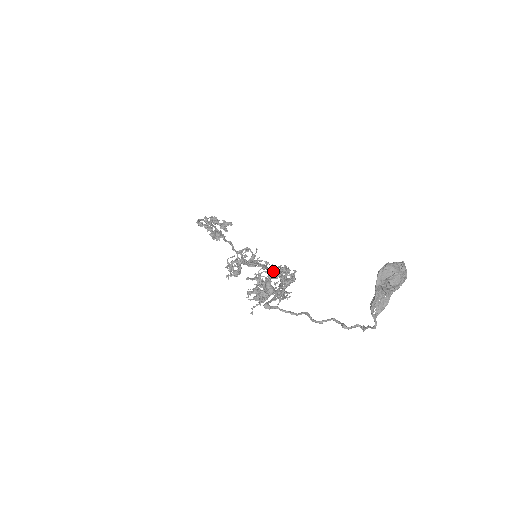
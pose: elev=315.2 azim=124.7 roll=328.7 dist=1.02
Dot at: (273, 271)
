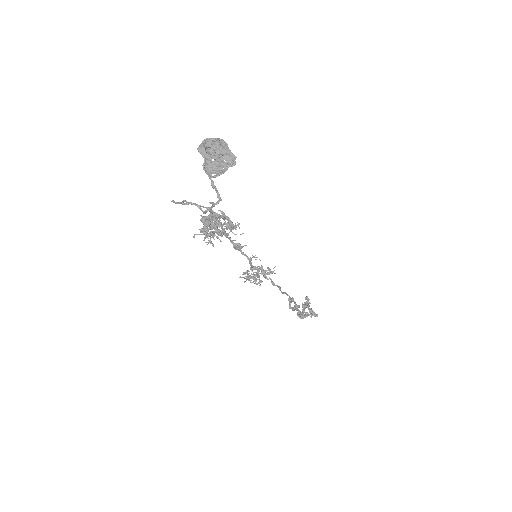
Dot at: occluded
